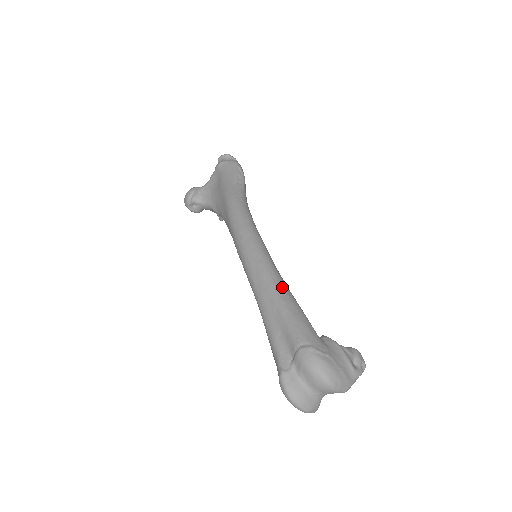
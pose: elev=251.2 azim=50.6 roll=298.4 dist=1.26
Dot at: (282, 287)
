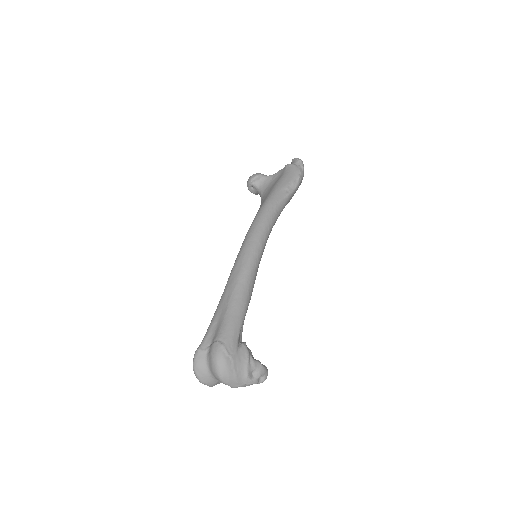
Dot at: (243, 292)
